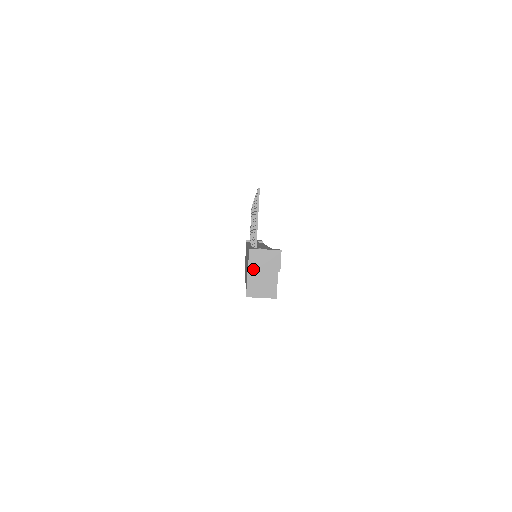
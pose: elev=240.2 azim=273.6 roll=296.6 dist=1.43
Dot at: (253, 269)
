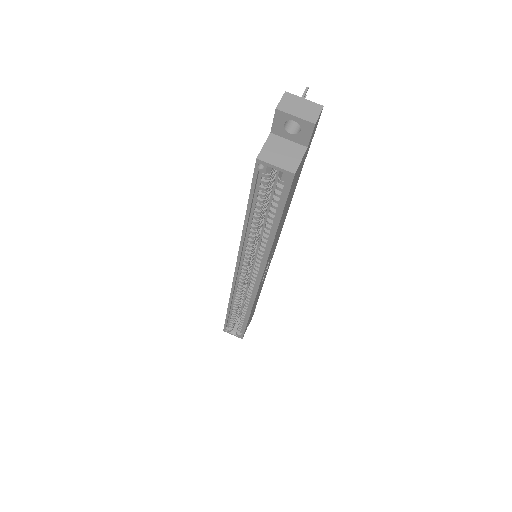
Dot at: (282, 110)
